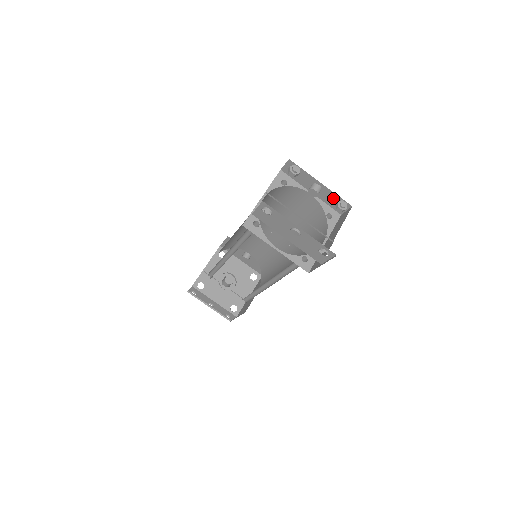
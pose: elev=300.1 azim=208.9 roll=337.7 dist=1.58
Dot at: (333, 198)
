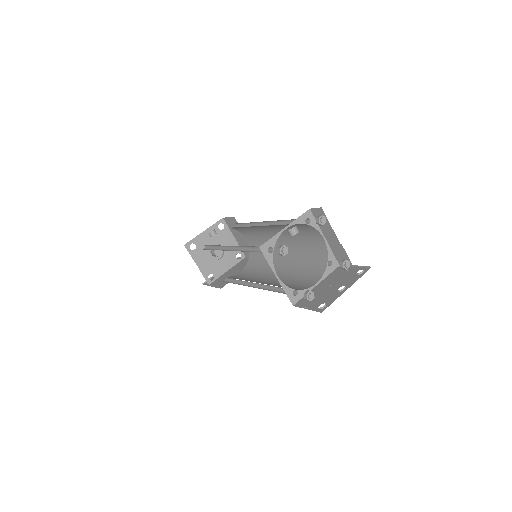
Dot at: occluded
